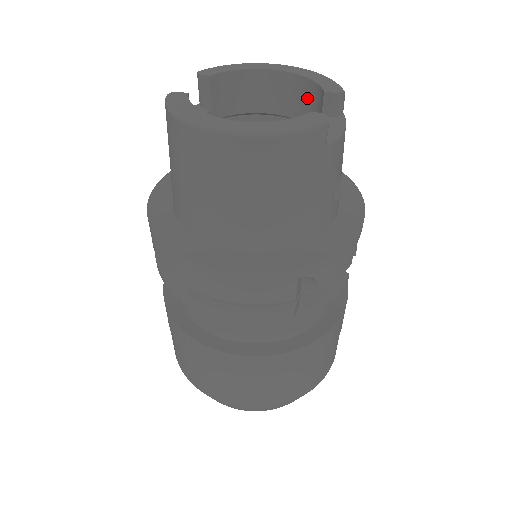
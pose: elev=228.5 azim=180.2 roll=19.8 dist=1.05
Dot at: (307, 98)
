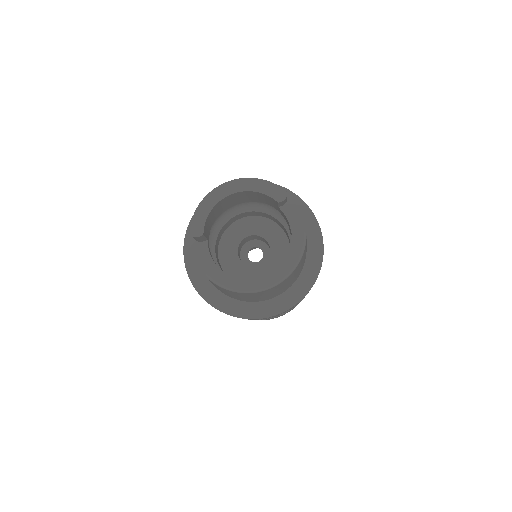
Dot at: (257, 196)
